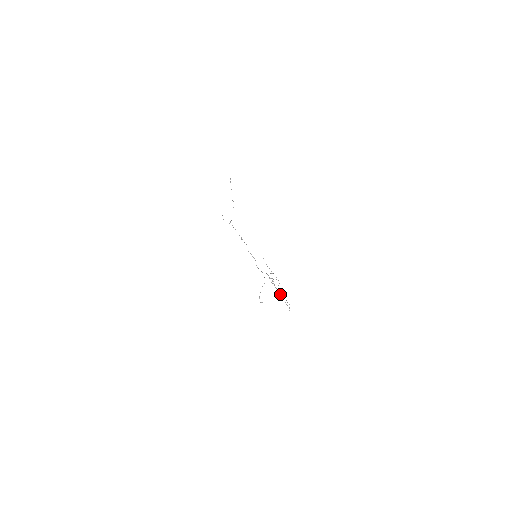
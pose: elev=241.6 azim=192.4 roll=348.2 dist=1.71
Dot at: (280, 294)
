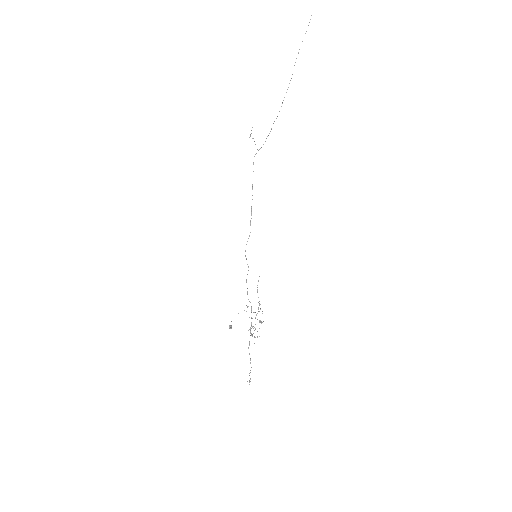
Dot at: (249, 354)
